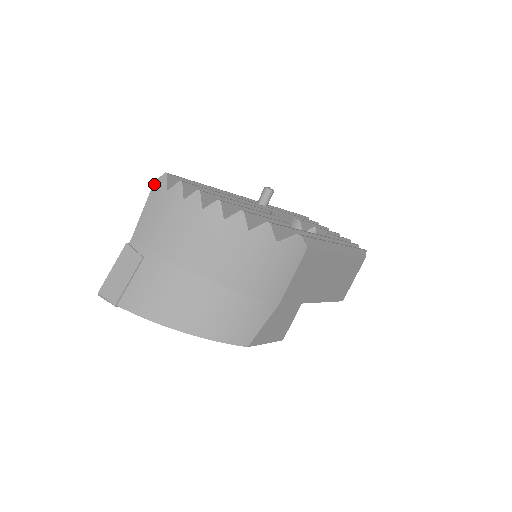
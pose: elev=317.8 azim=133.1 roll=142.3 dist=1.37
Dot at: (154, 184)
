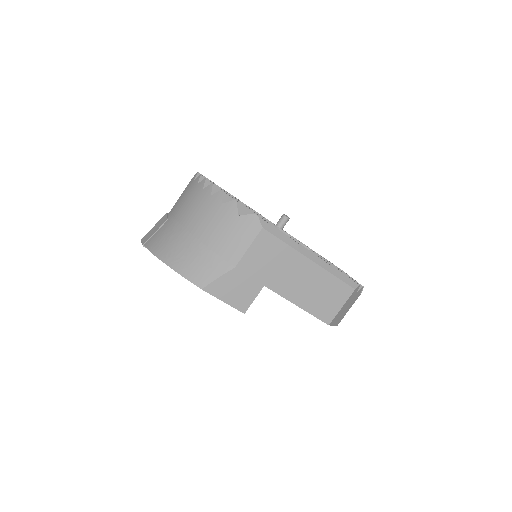
Dot at: (191, 179)
